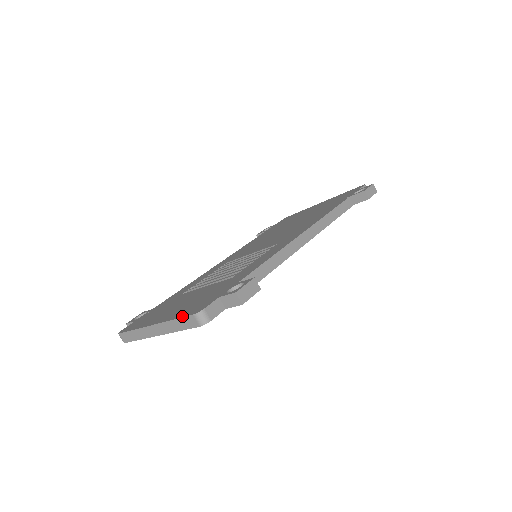
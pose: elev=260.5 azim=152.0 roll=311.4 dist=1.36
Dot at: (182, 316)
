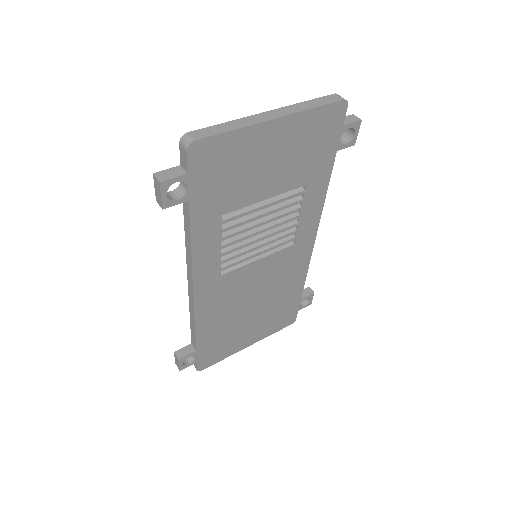
Dot at: (316, 100)
